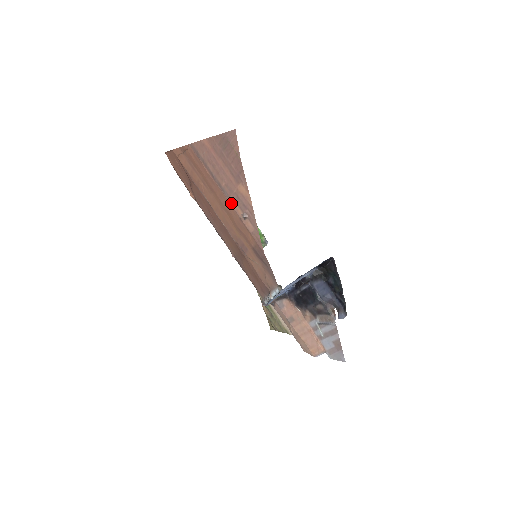
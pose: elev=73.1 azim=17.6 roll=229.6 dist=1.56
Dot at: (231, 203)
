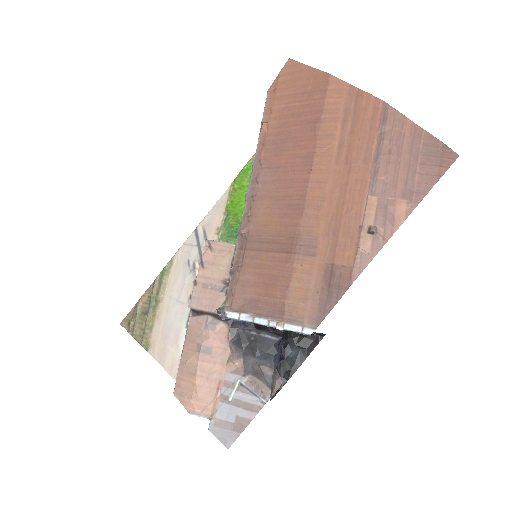
Dot at: (369, 202)
